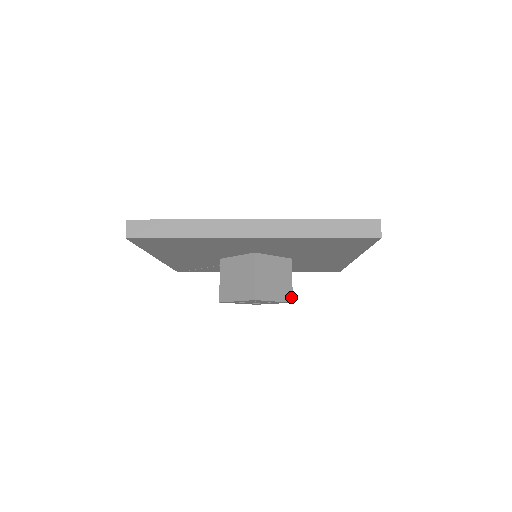
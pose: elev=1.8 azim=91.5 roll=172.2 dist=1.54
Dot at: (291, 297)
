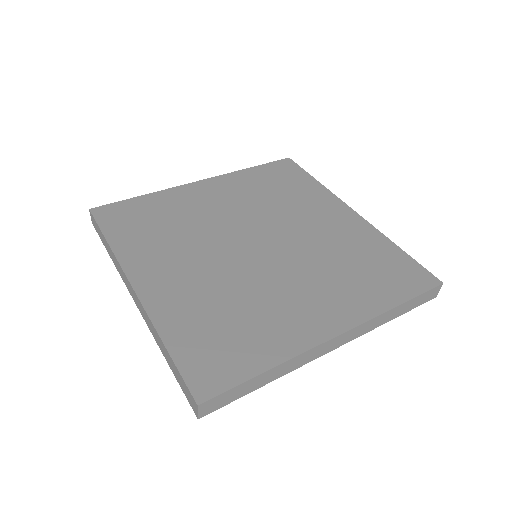
Dot at: occluded
